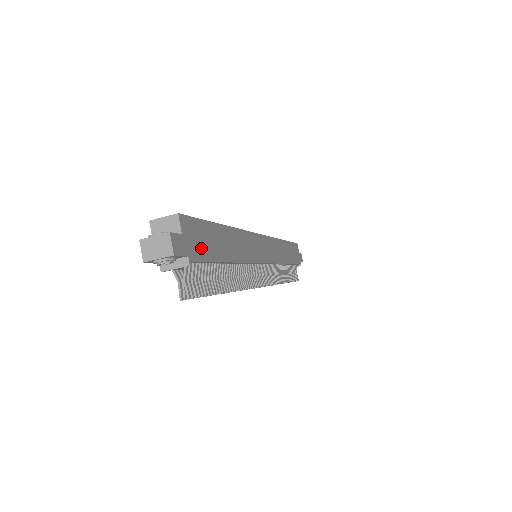
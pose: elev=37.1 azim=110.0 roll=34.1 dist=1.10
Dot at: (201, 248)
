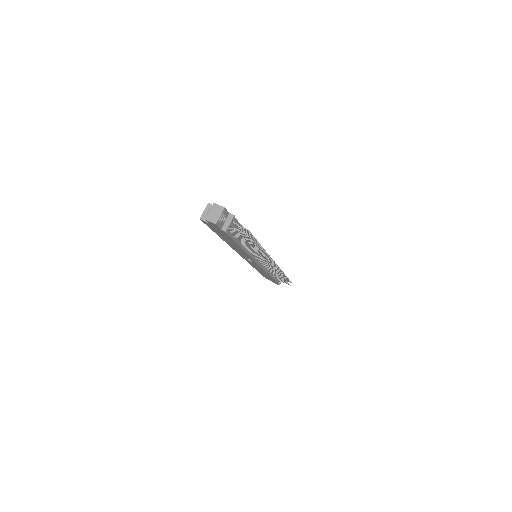
Dot at: occluded
